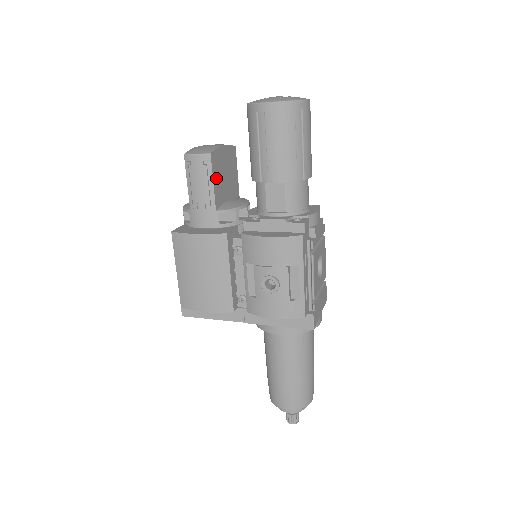
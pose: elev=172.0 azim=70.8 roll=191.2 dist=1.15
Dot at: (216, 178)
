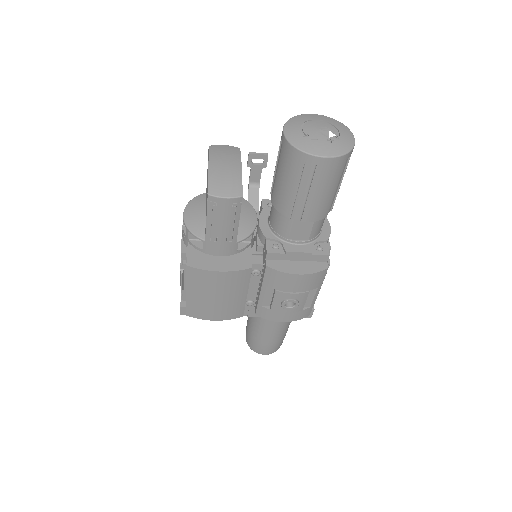
Dot at: occluded
